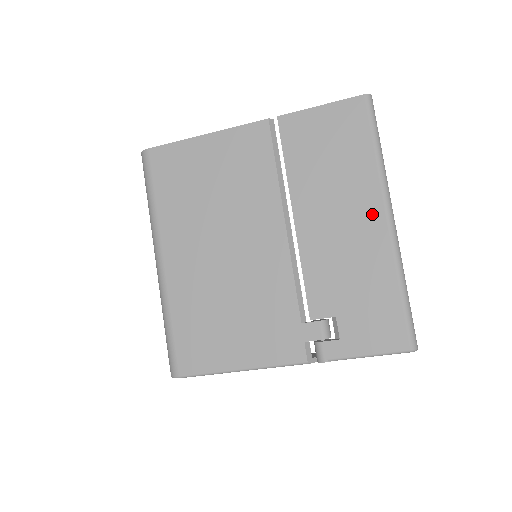
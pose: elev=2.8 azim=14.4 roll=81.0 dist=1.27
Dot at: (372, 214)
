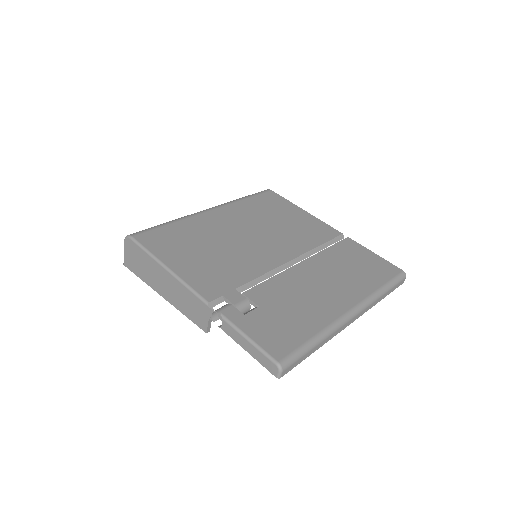
Dot at: (346, 300)
